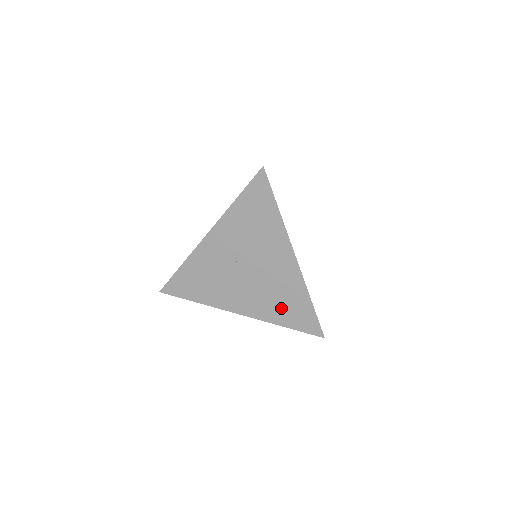
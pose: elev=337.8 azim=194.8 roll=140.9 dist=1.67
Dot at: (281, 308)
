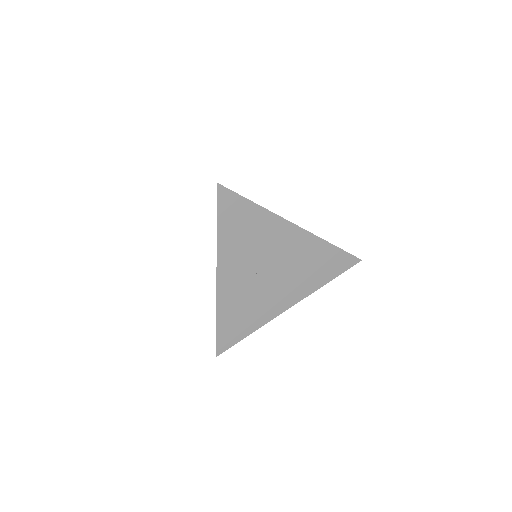
Dot at: (316, 272)
